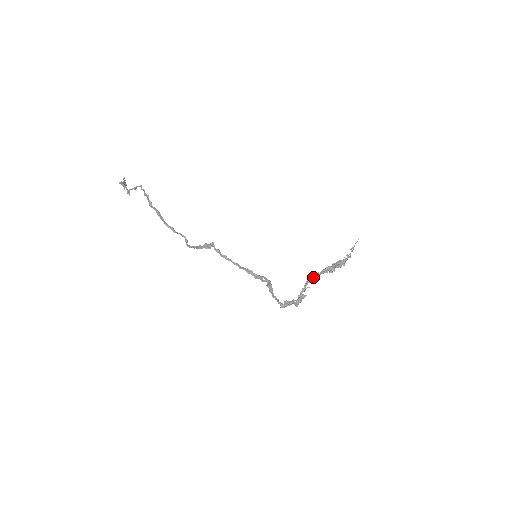
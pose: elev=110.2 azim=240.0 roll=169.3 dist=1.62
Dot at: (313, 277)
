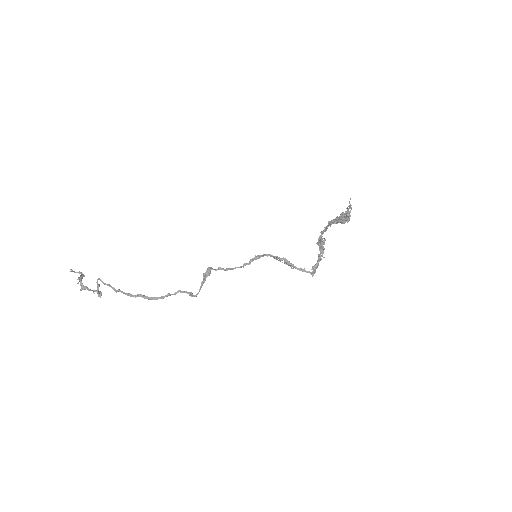
Dot at: (322, 234)
